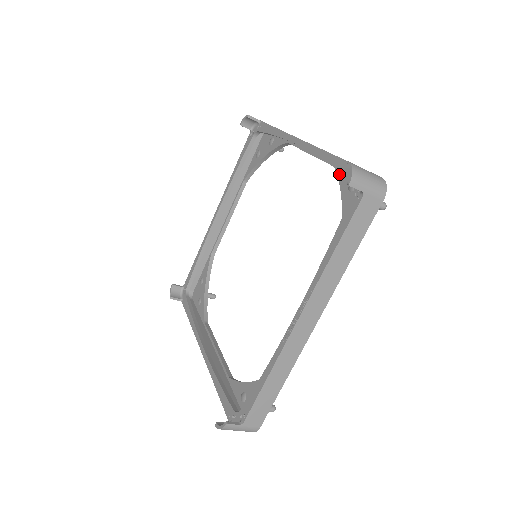
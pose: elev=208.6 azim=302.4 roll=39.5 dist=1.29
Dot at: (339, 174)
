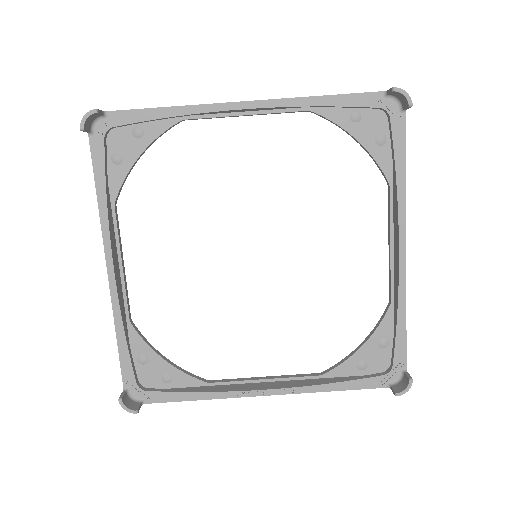
Dot at: (387, 317)
